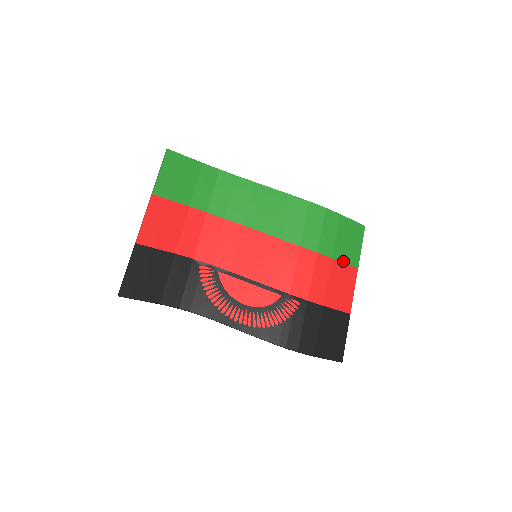
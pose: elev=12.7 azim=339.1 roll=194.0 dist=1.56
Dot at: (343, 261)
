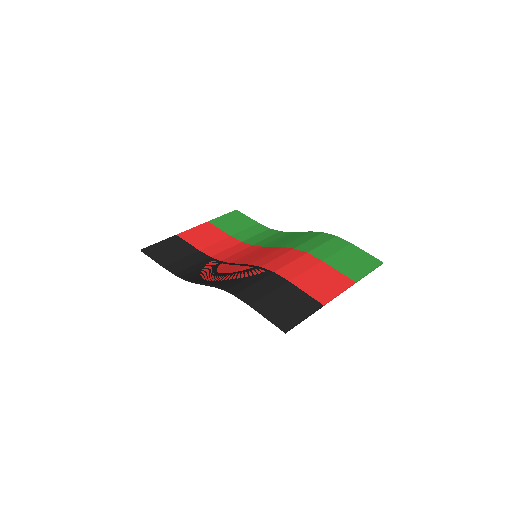
Dot at: (337, 269)
